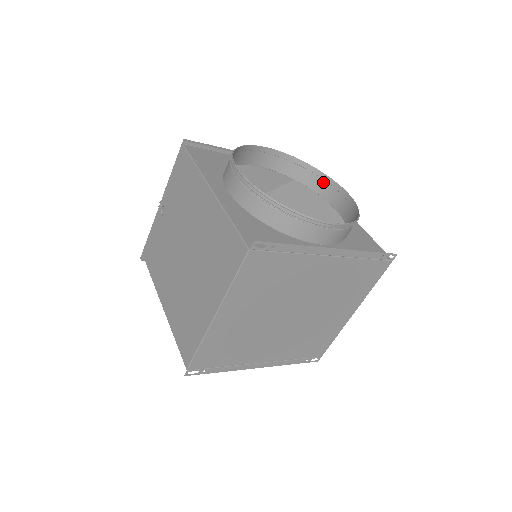
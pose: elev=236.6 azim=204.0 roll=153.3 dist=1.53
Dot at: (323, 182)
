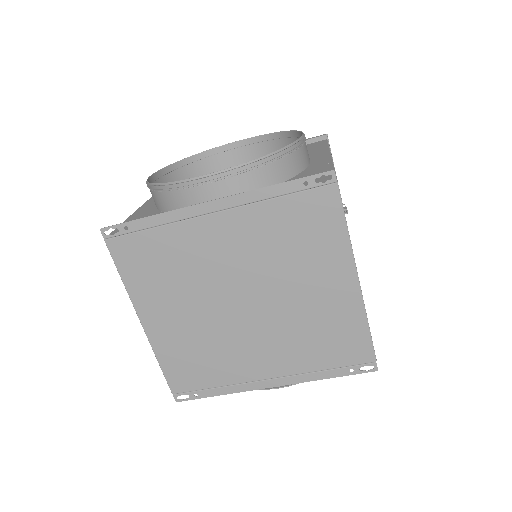
Dot at: occluded
